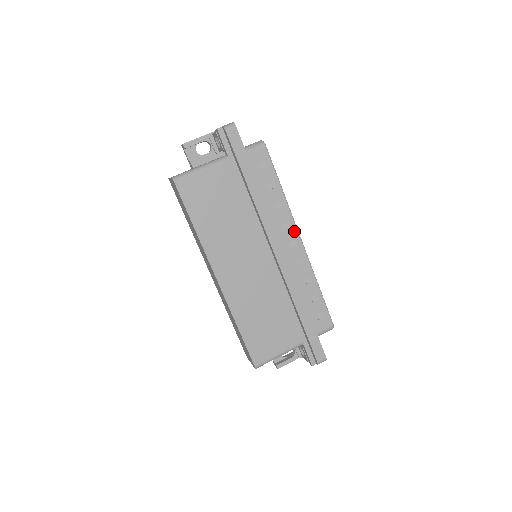
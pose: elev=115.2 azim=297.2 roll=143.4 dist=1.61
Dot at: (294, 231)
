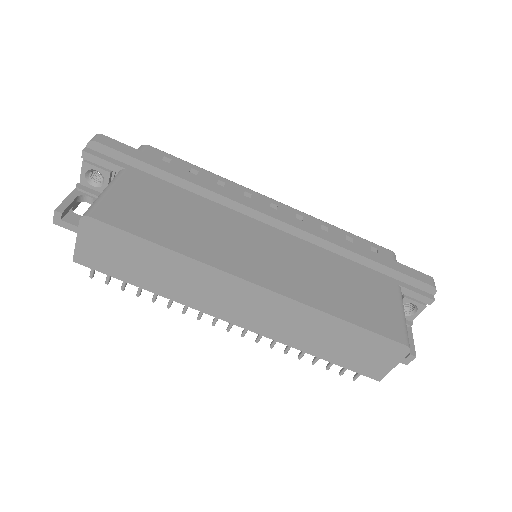
Dot at: (260, 196)
